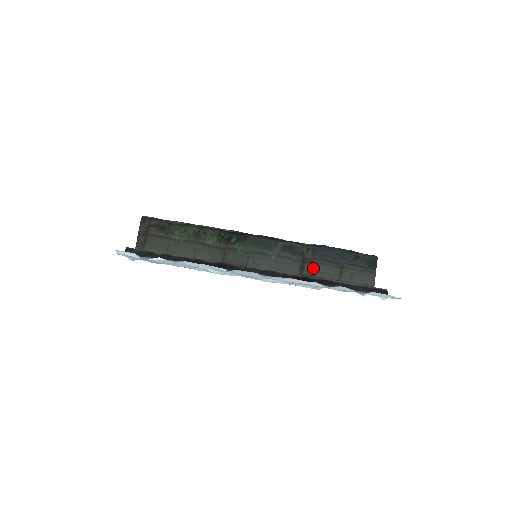
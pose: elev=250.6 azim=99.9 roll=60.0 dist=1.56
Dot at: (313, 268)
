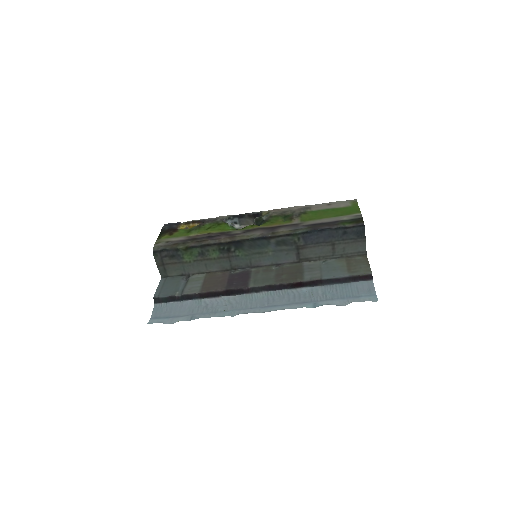
Dot at: (308, 252)
